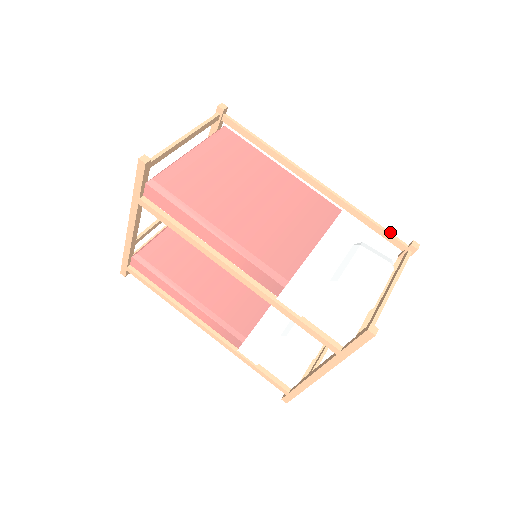
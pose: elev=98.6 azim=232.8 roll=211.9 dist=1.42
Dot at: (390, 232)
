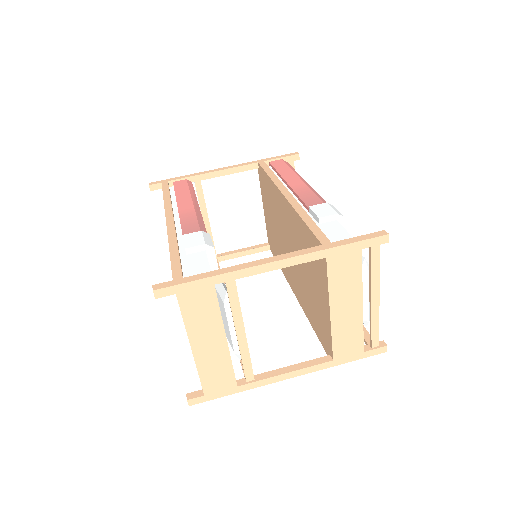
Dot at: (367, 332)
